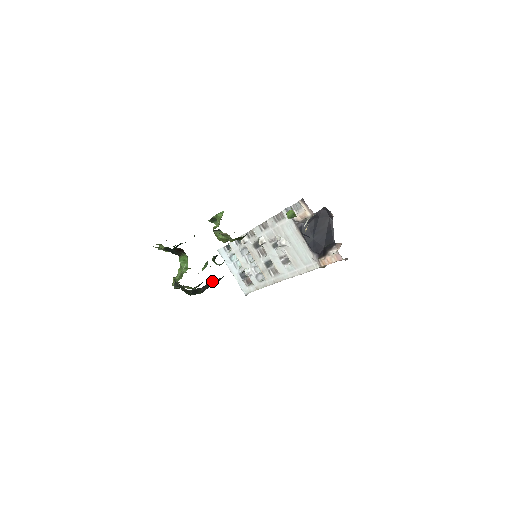
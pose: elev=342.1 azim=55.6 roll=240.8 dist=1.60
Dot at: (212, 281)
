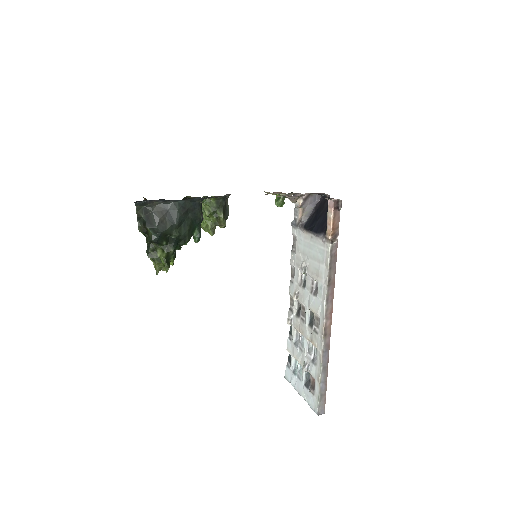
Dot at: (164, 206)
